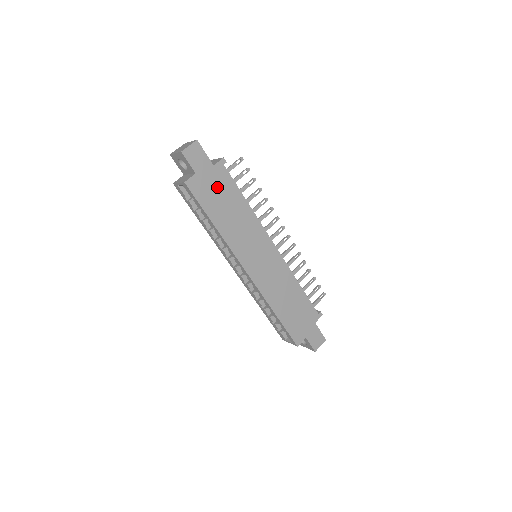
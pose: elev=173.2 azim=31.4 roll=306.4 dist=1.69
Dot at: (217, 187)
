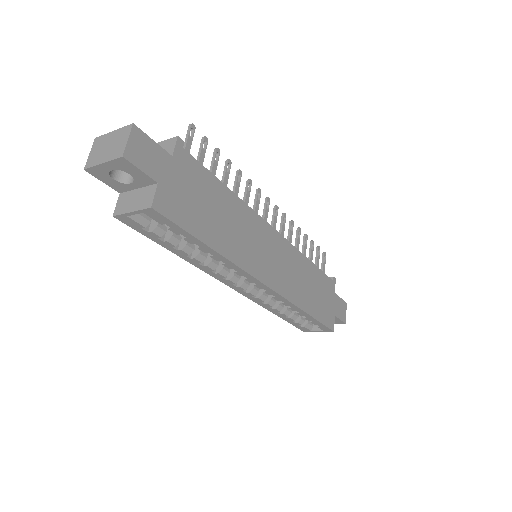
Dot at: (191, 189)
